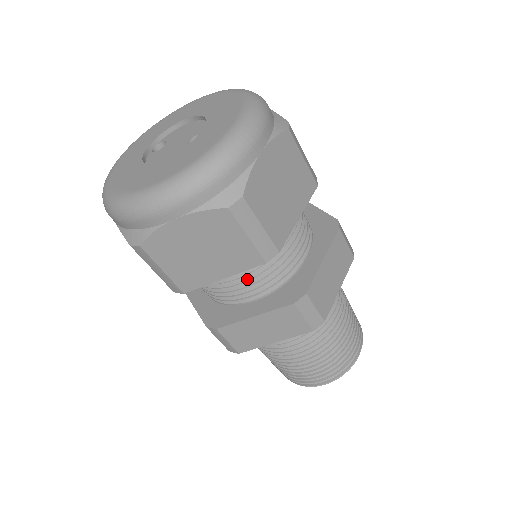
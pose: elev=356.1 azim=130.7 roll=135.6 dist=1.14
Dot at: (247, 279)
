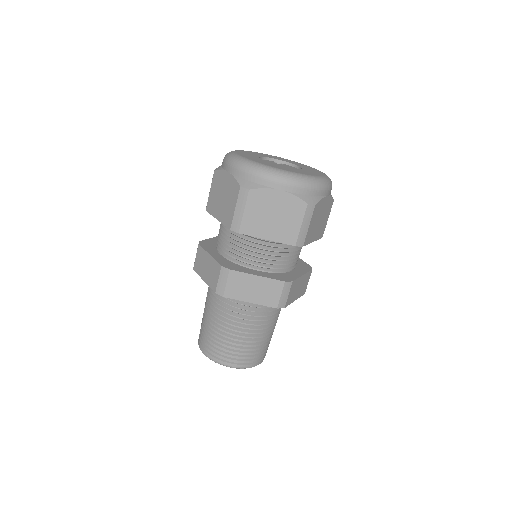
Dot at: (227, 239)
